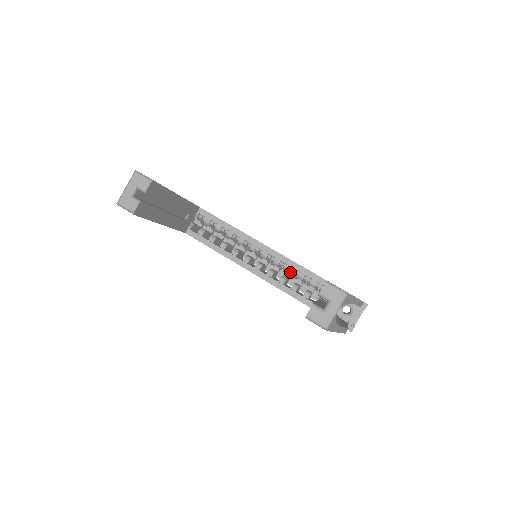
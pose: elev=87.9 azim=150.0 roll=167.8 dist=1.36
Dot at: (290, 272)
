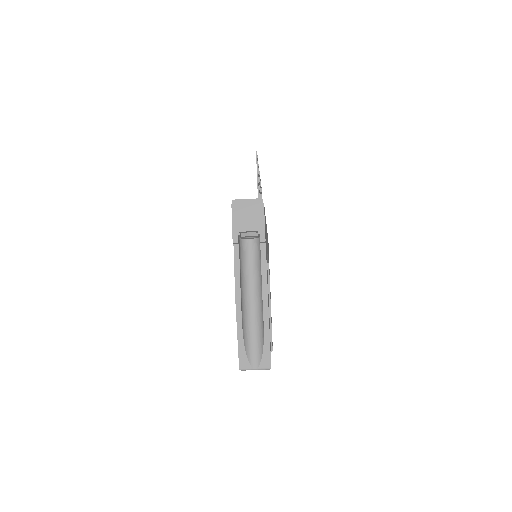
Dot at: occluded
